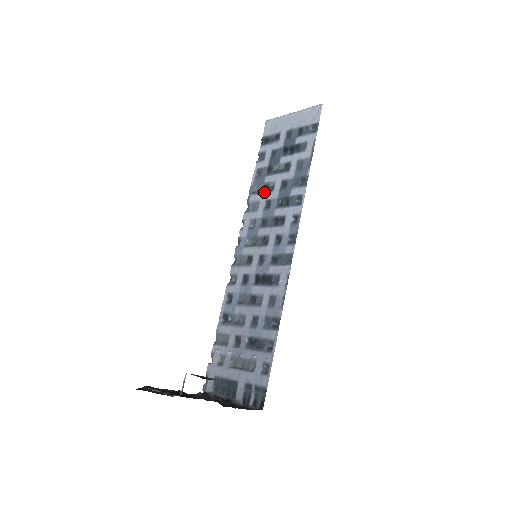
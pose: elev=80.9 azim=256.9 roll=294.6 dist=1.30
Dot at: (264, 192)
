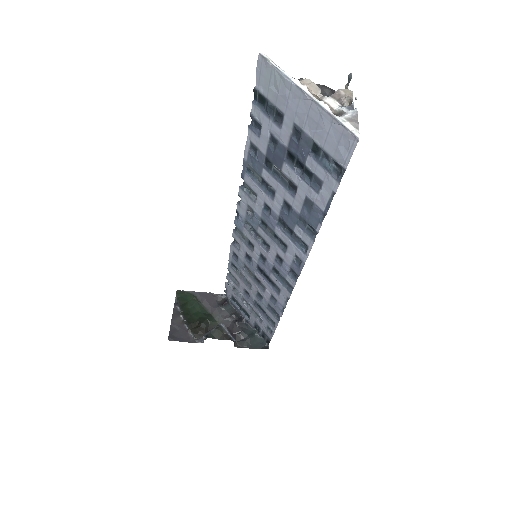
Dot at: (262, 189)
